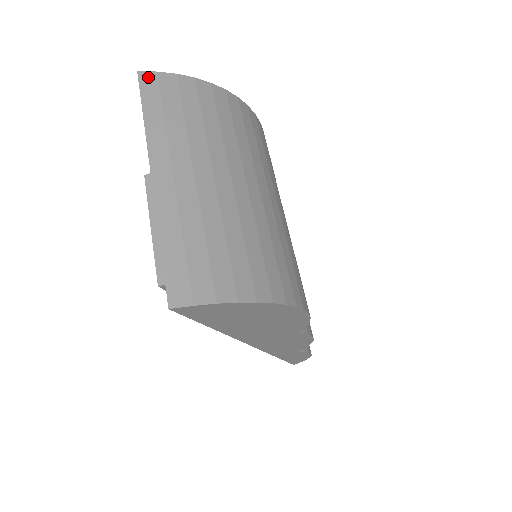
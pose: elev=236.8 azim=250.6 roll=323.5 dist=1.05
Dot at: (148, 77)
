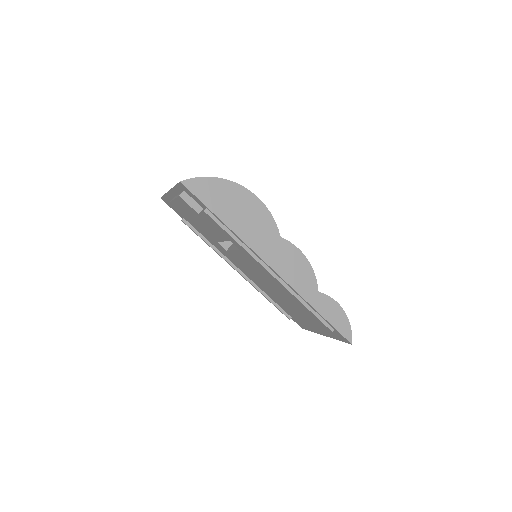
Dot at: occluded
